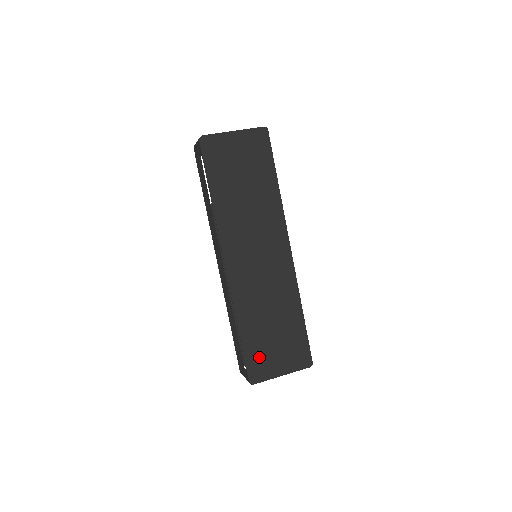
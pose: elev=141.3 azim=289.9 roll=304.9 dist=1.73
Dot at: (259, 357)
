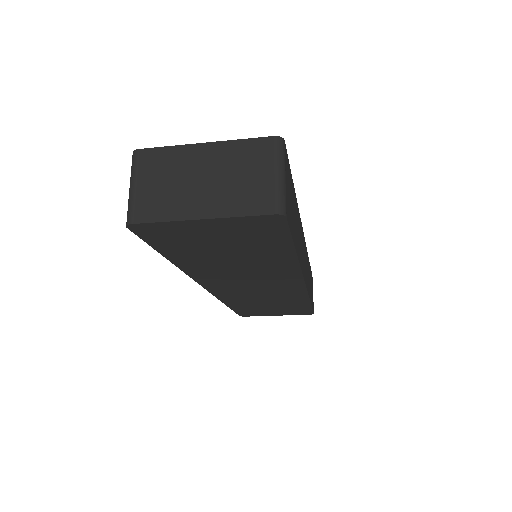
Dot at: occluded
